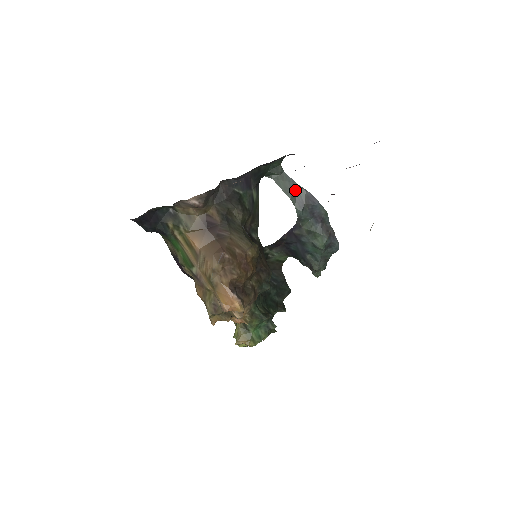
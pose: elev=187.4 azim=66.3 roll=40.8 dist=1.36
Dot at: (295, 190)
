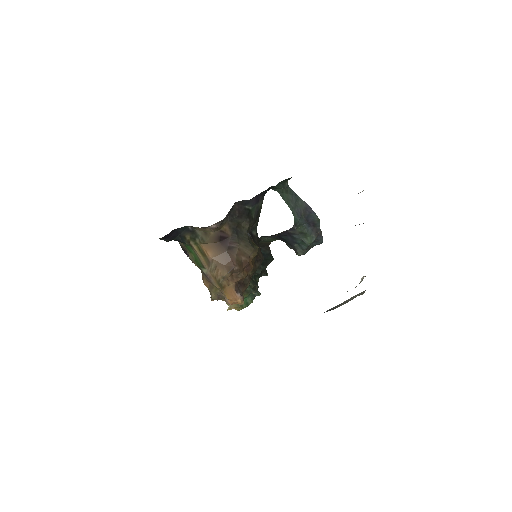
Dot at: (296, 202)
